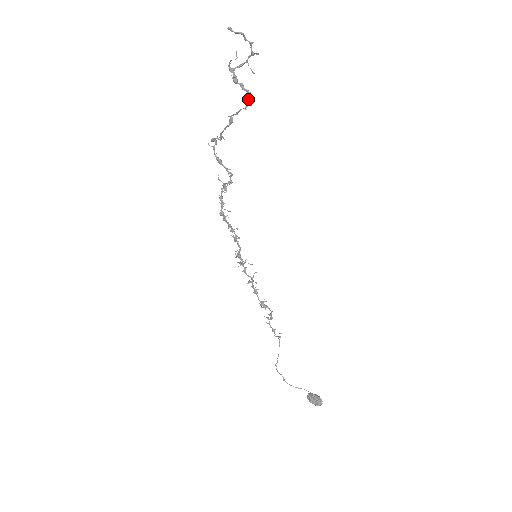
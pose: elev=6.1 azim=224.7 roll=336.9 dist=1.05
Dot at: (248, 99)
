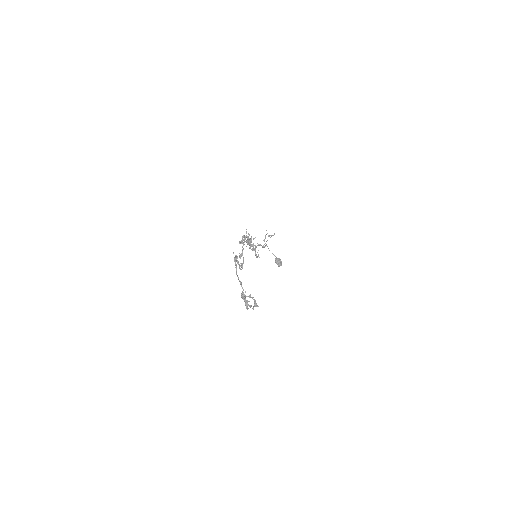
Dot at: (246, 307)
